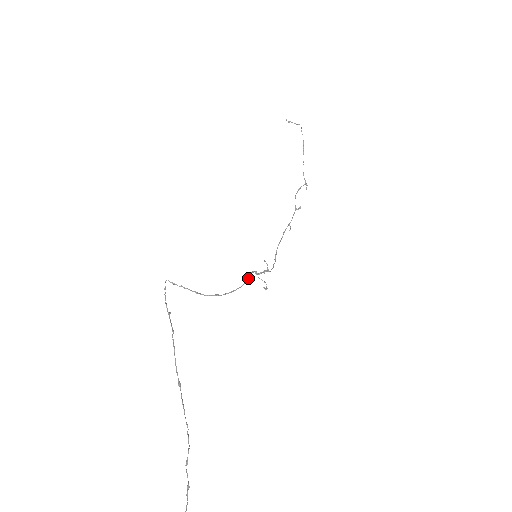
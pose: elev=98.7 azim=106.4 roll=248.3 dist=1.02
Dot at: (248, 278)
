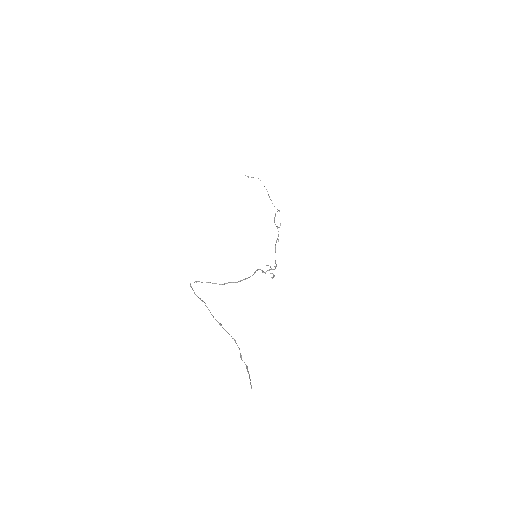
Dot at: occluded
